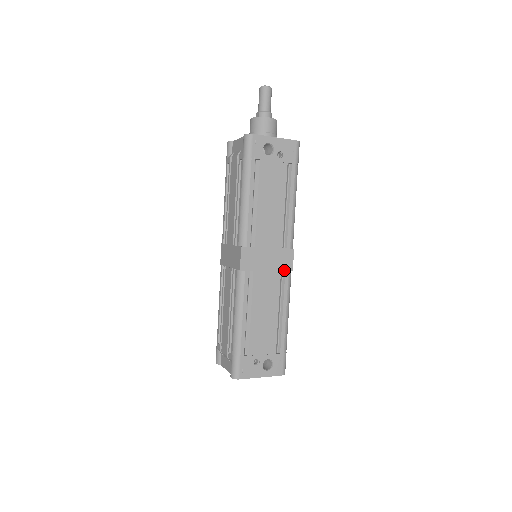
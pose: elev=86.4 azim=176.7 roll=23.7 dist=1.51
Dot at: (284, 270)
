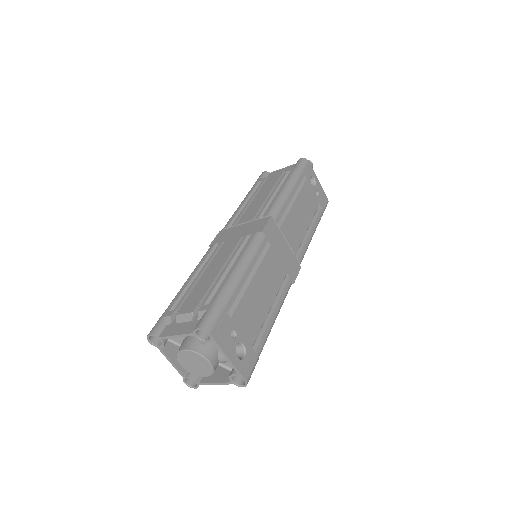
Dot at: (289, 275)
